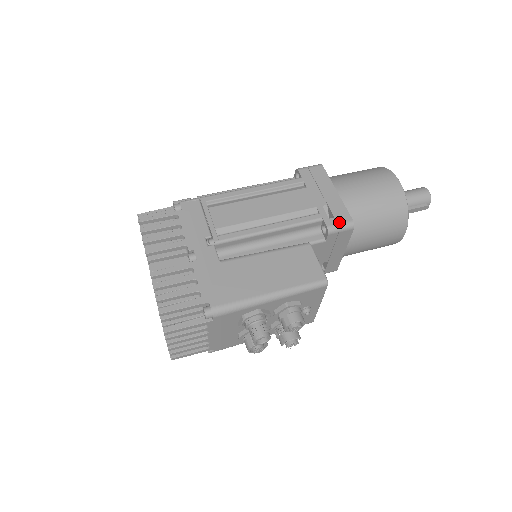
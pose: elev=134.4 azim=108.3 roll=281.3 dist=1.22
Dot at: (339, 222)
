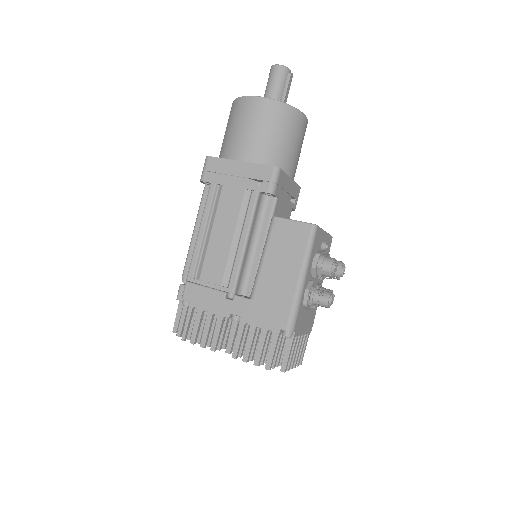
Dot at: (269, 180)
